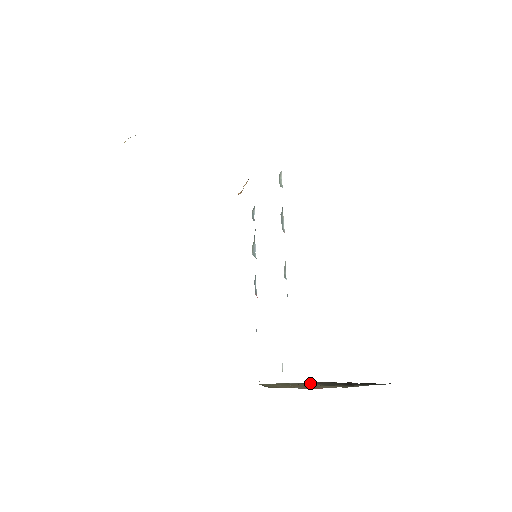
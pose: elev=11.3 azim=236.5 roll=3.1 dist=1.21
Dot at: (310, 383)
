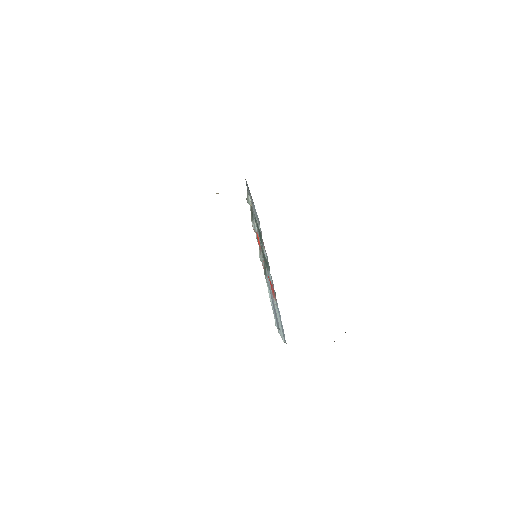
Dot at: occluded
